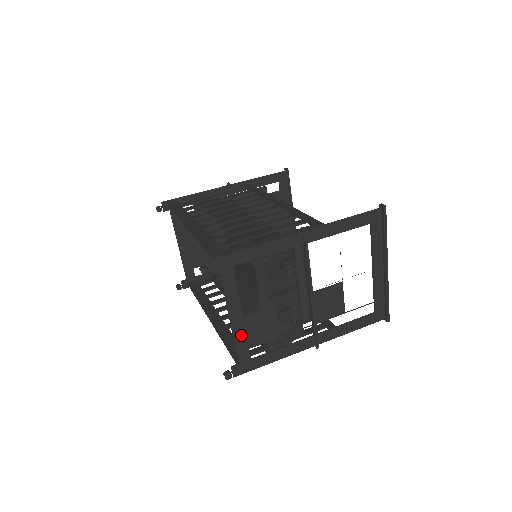
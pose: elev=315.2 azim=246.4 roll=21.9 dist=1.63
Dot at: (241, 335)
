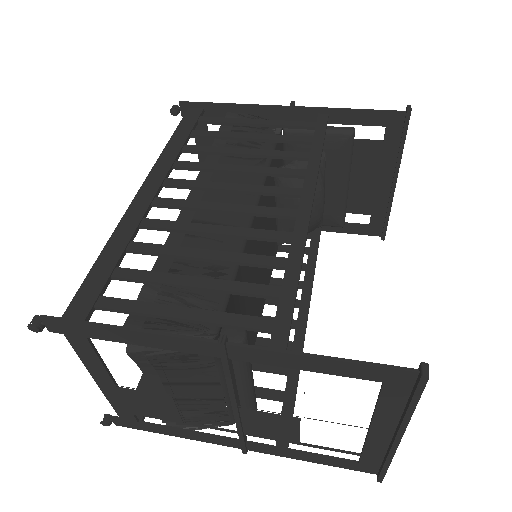
Dot at: (118, 400)
